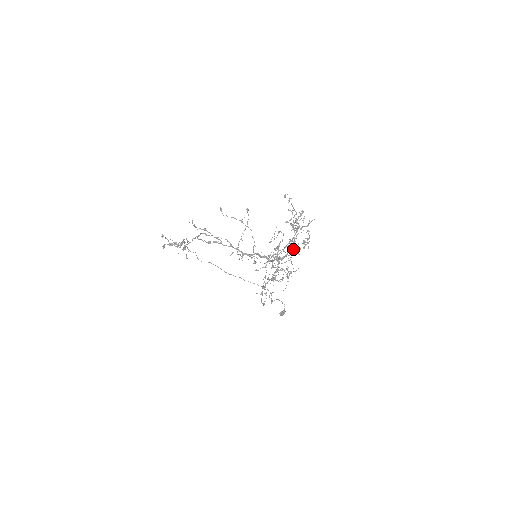
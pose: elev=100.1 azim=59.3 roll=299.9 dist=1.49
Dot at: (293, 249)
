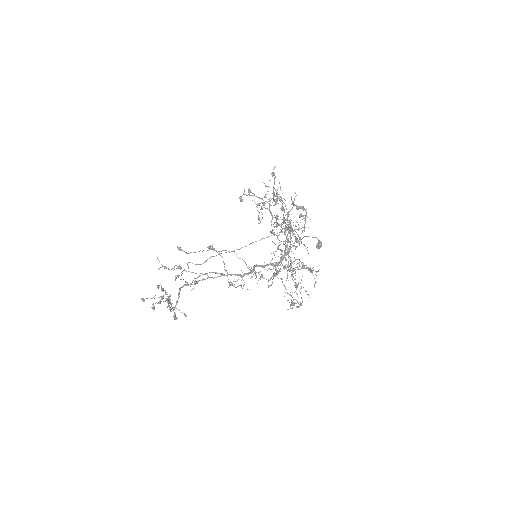
Dot at: occluded
